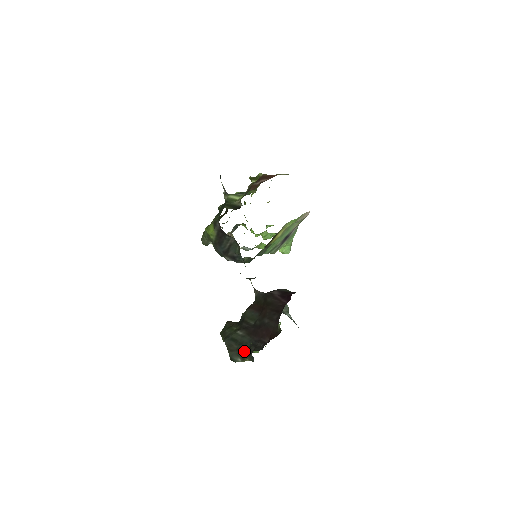
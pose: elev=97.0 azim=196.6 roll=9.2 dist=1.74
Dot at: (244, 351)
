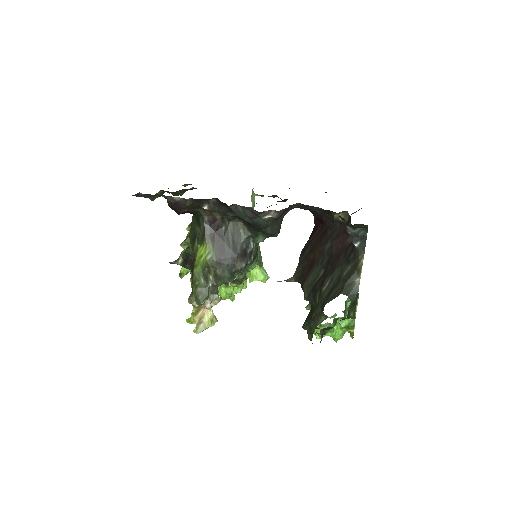
Dot at: (349, 271)
